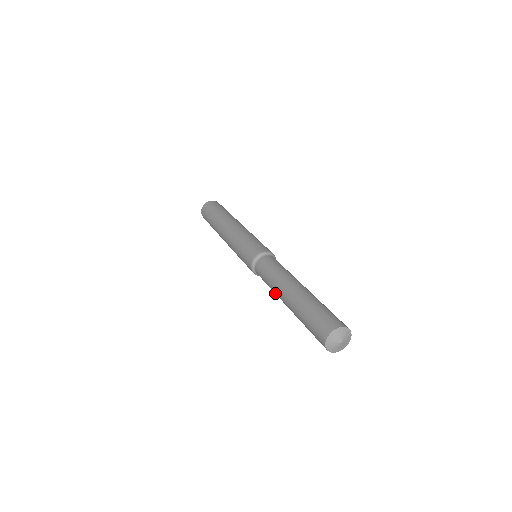
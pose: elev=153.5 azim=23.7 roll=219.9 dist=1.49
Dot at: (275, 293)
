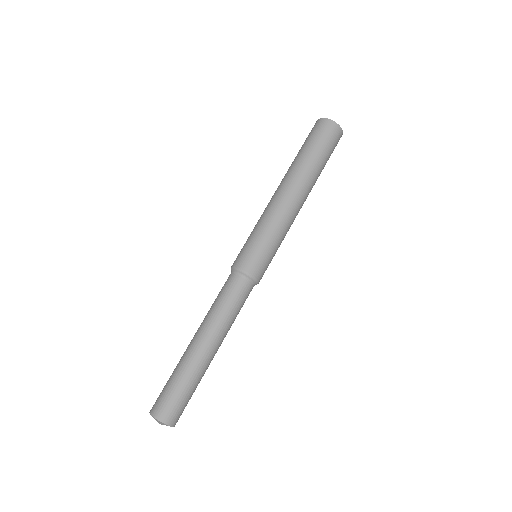
Dot at: occluded
